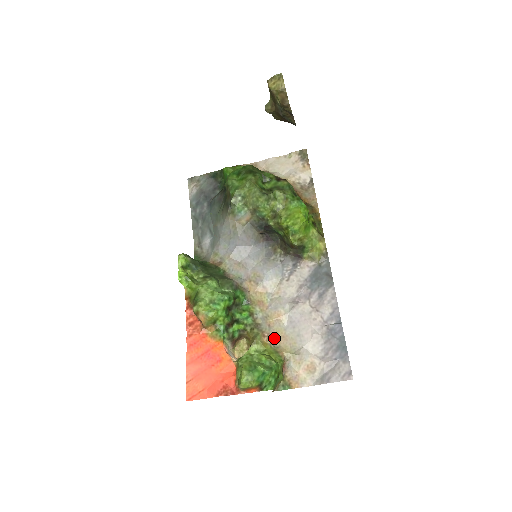
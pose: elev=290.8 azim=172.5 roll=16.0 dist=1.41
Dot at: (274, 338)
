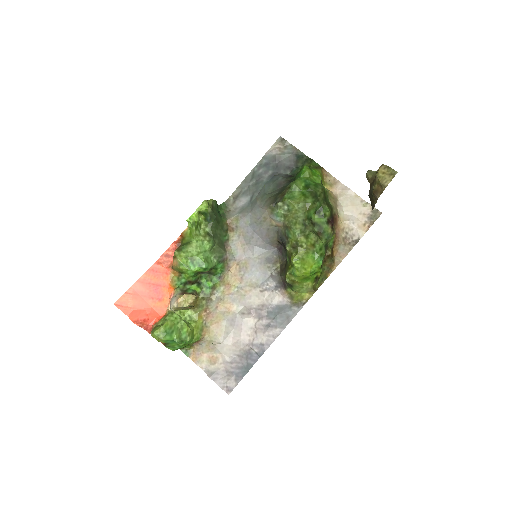
Dot at: (211, 318)
